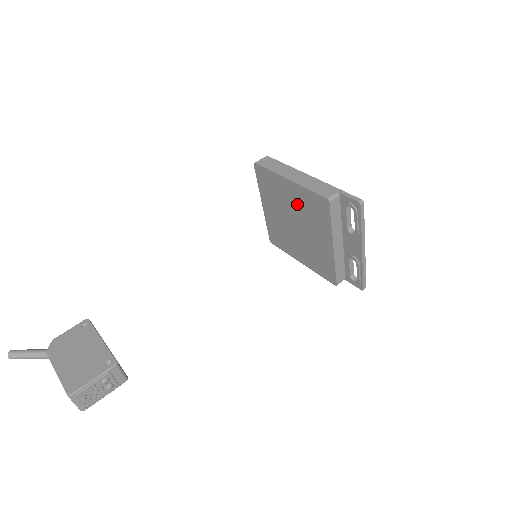
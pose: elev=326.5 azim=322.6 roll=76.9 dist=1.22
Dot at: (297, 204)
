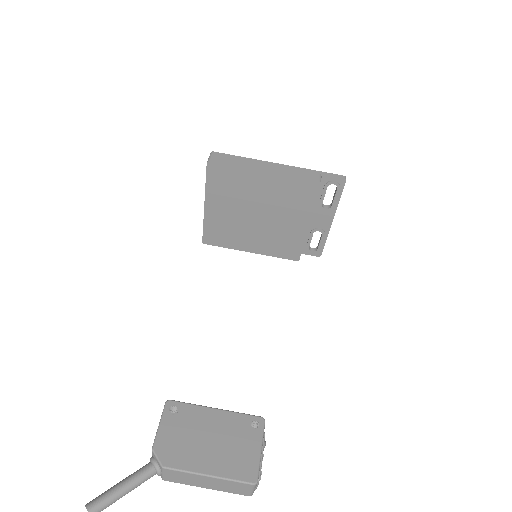
Dot at: (269, 194)
